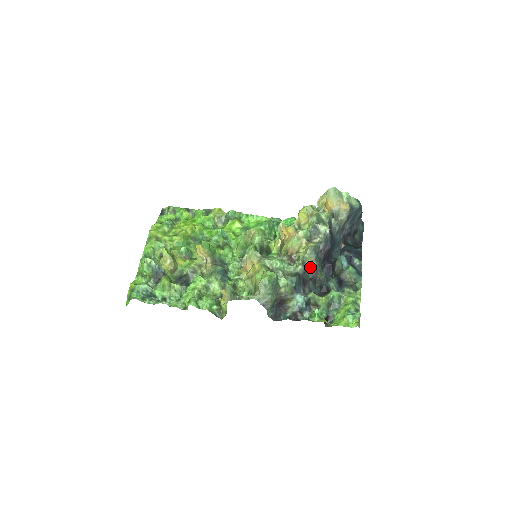
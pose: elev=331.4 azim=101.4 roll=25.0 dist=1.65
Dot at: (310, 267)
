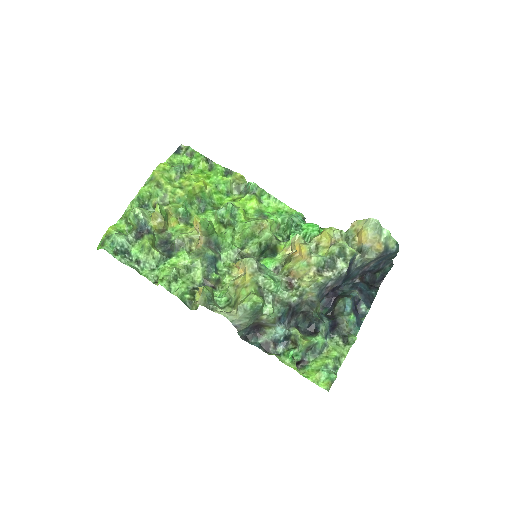
Dot at: (307, 300)
